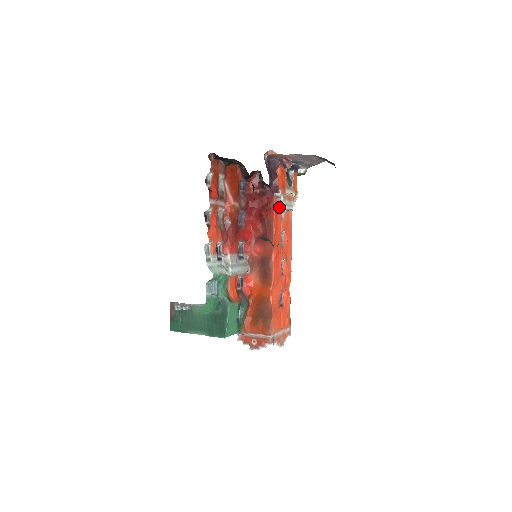
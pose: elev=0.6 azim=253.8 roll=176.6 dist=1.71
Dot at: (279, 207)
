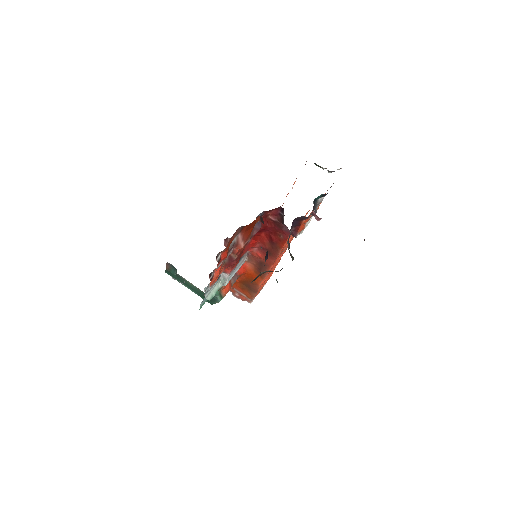
Dot at: occluded
